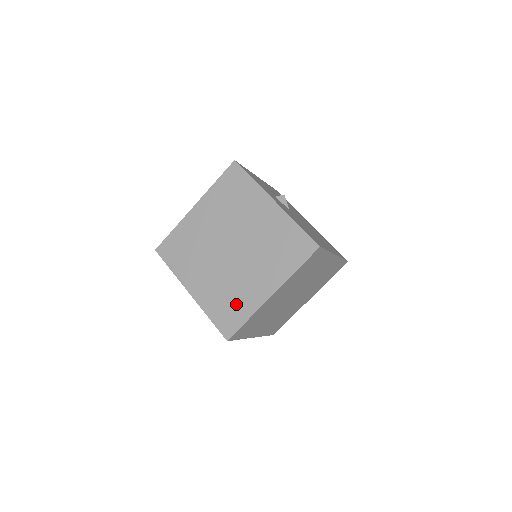
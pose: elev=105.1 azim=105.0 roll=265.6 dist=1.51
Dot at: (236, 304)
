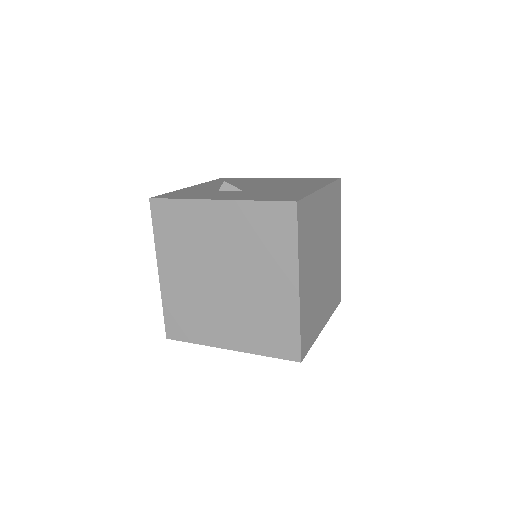
Dot at: (276, 323)
